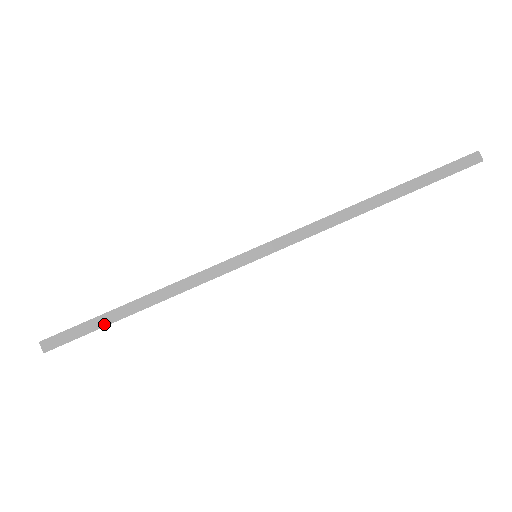
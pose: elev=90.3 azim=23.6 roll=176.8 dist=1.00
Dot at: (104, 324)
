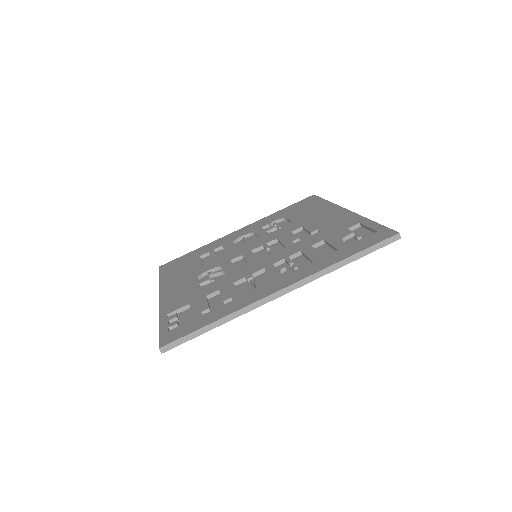
Dot at: (194, 337)
